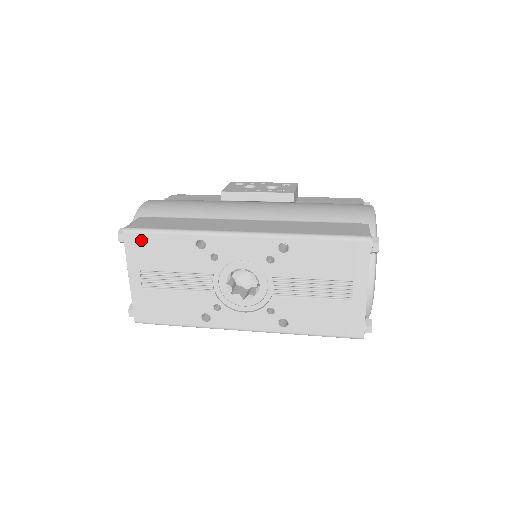
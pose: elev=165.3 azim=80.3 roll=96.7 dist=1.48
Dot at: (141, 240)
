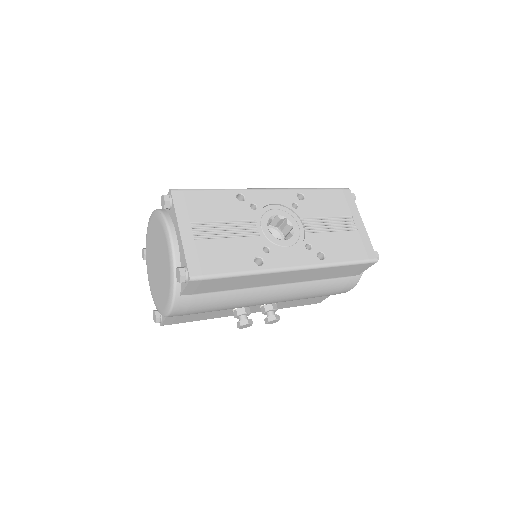
Dot at: (189, 196)
